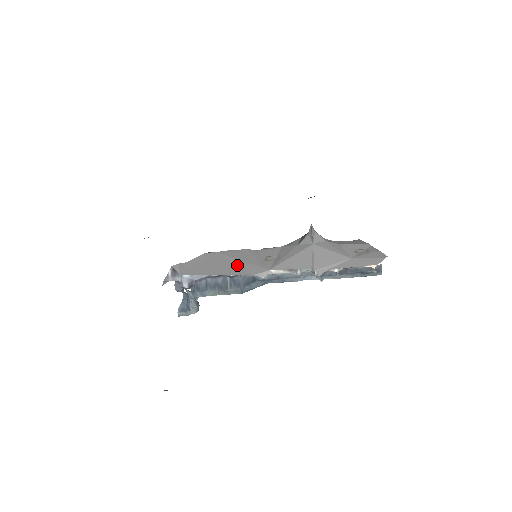
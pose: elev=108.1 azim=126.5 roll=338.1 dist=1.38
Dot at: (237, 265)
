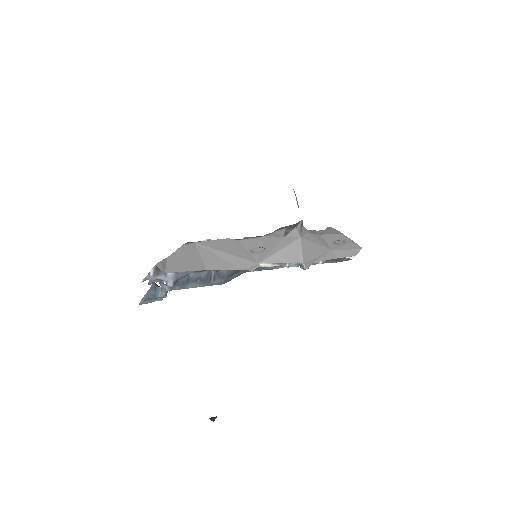
Dot at: (223, 258)
